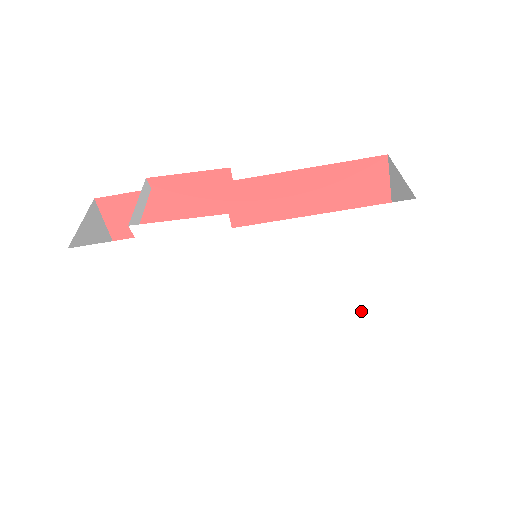
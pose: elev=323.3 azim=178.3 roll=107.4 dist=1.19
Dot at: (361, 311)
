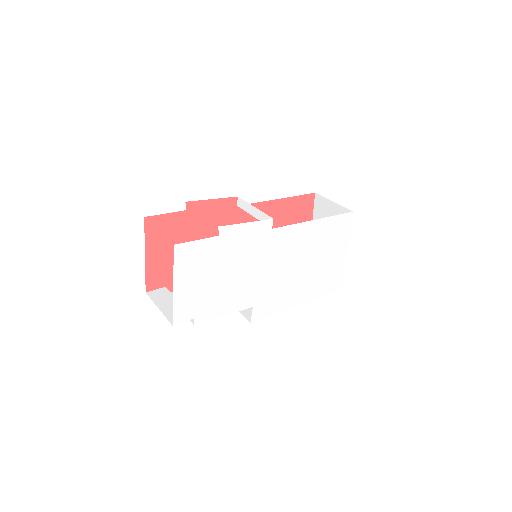
Dot at: (317, 286)
